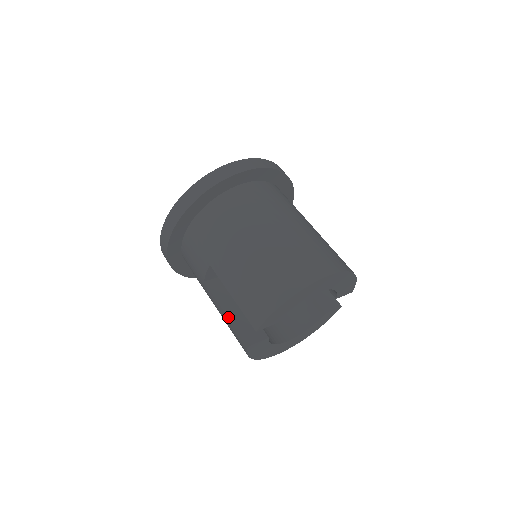
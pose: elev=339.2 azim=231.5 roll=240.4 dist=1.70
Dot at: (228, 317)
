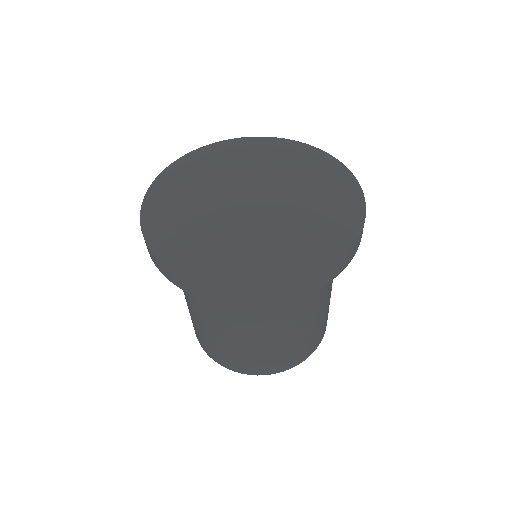
Dot at: occluded
